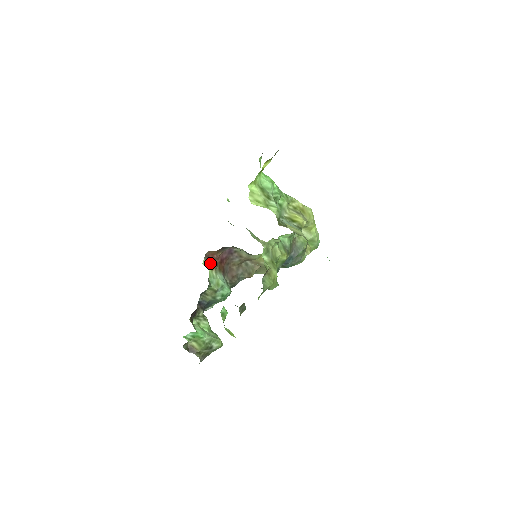
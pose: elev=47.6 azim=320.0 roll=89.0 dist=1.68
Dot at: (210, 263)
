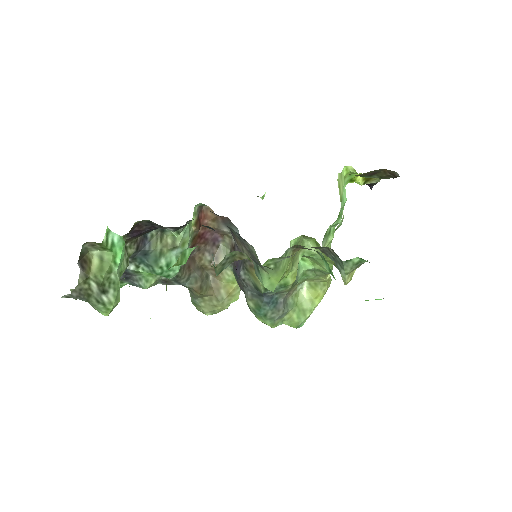
Dot at: (198, 218)
